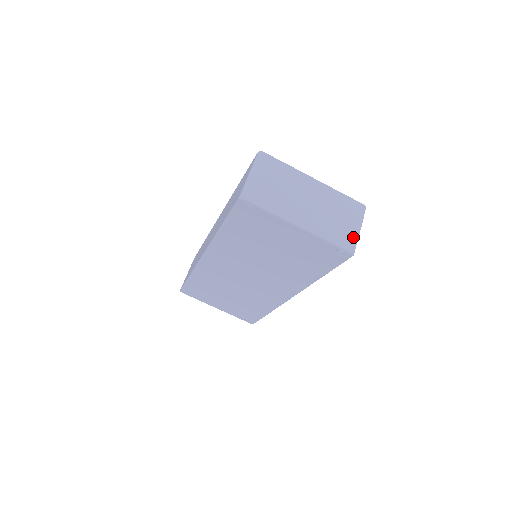
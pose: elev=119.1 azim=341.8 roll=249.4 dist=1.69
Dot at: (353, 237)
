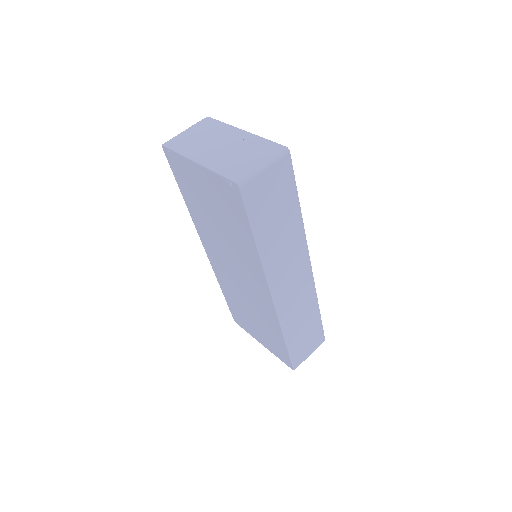
Dot at: (248, 170)
